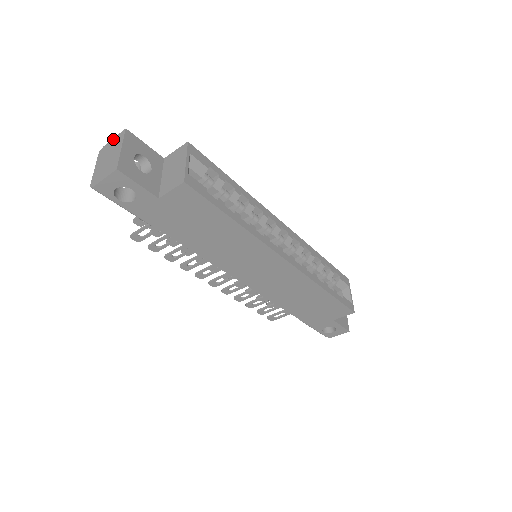
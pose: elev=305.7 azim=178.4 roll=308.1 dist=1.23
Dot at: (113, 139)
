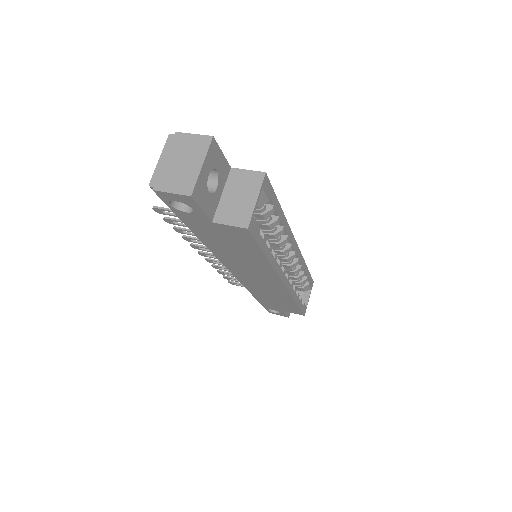
Dot at: (193, 135)
